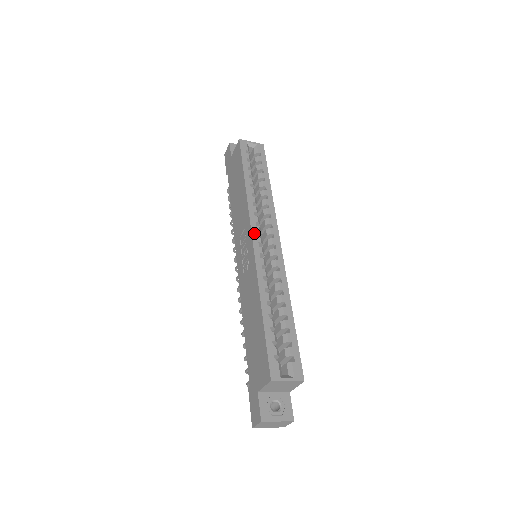
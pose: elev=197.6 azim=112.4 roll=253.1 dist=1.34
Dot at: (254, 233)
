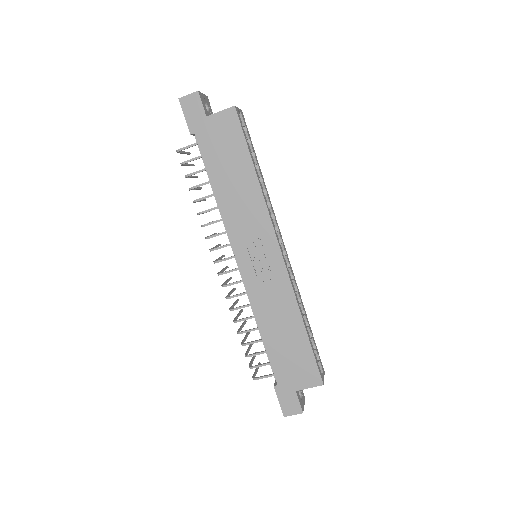
Dot at: (279, 243)
